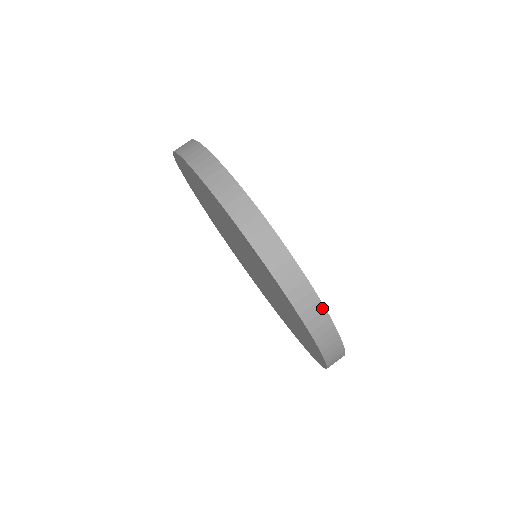
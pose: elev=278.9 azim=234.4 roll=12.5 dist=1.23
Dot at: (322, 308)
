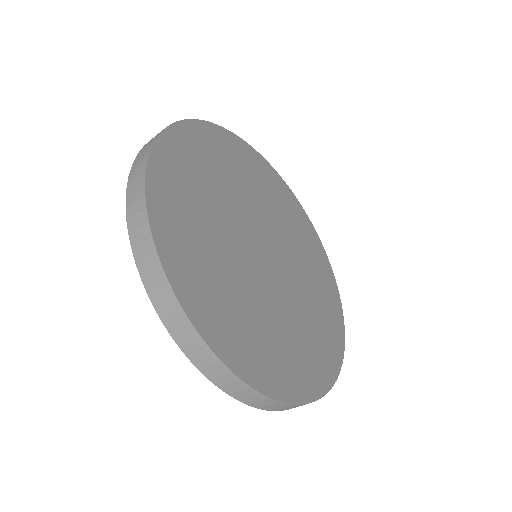
Dot at: (339, 368)
